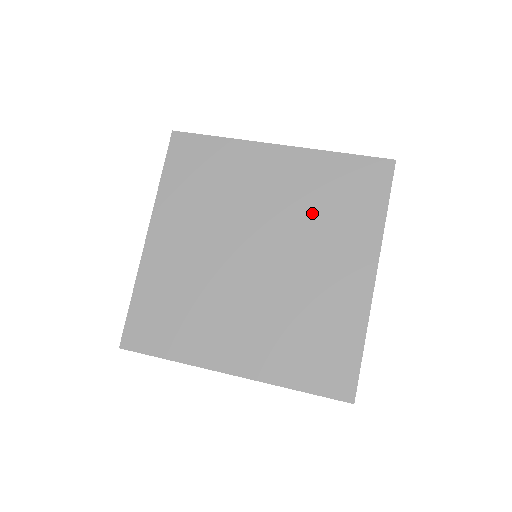
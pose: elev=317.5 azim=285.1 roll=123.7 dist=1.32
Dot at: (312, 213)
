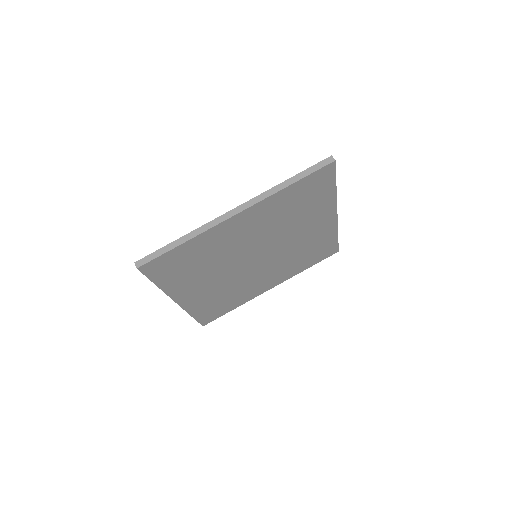
Dot at: (285, 222)
